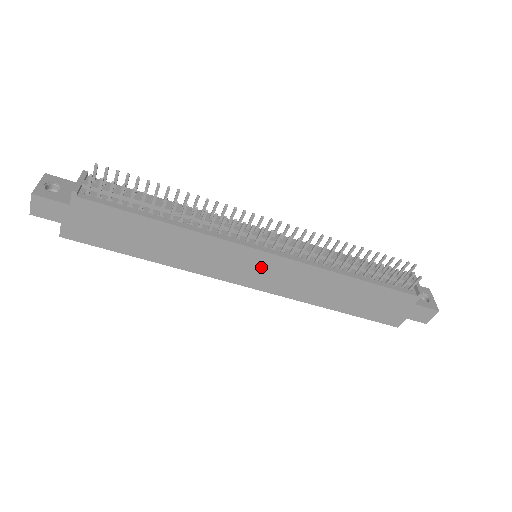
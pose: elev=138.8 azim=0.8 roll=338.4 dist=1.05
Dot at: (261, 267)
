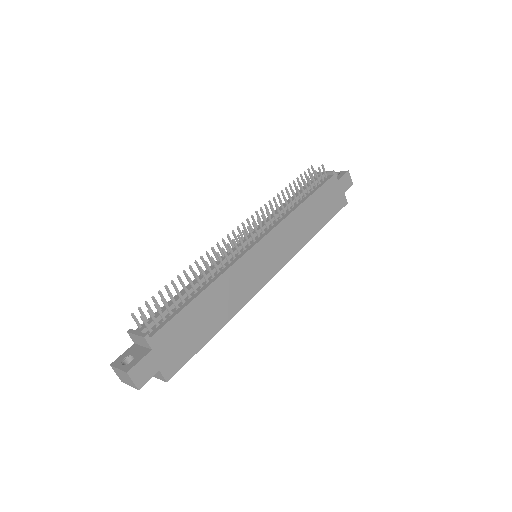
Dot at: (267, 253)
